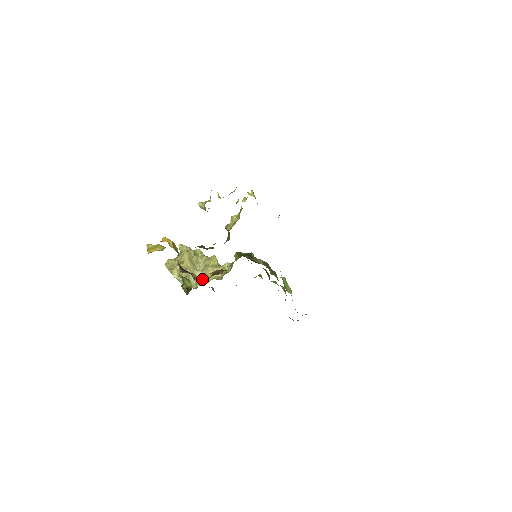
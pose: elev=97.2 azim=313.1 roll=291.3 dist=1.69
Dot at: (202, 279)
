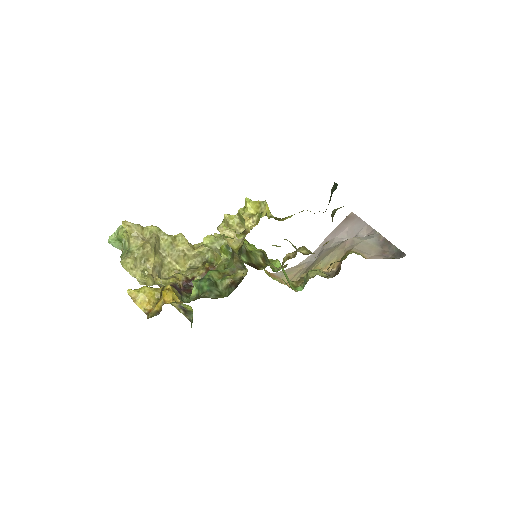
Dot at: (192, 288)
